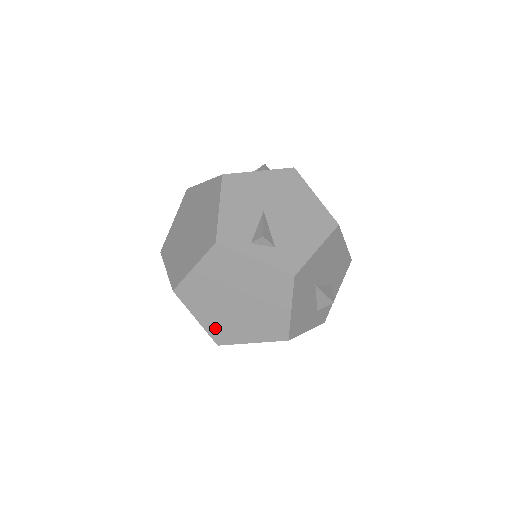
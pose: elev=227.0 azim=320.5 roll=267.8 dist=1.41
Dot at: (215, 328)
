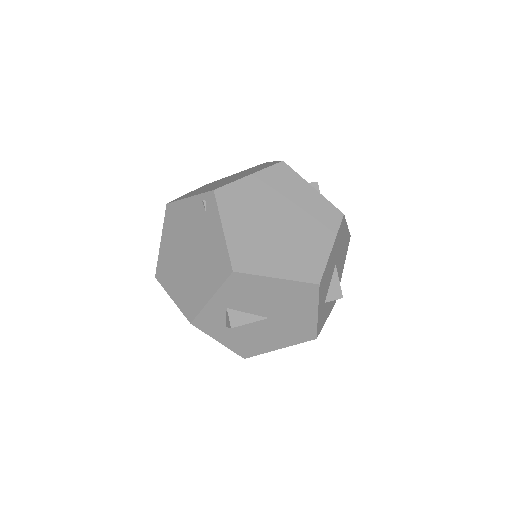
Dot at: (241, 247)
